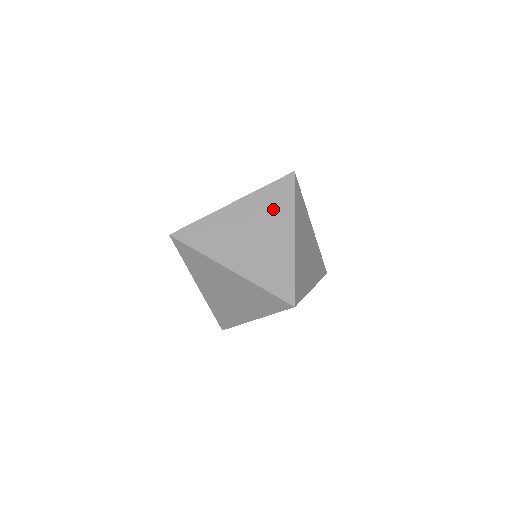
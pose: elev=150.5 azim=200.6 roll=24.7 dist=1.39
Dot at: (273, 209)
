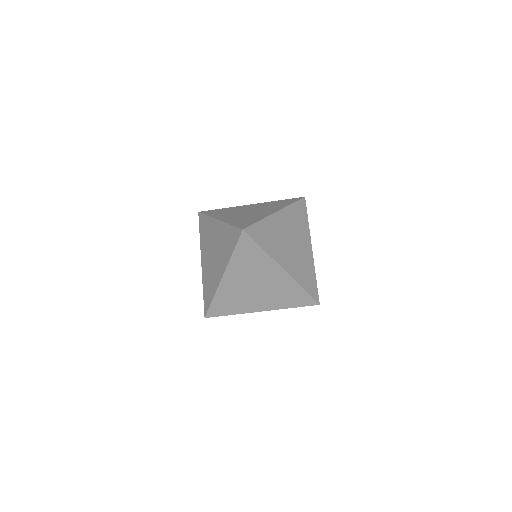
Dot at: (299, 224)
